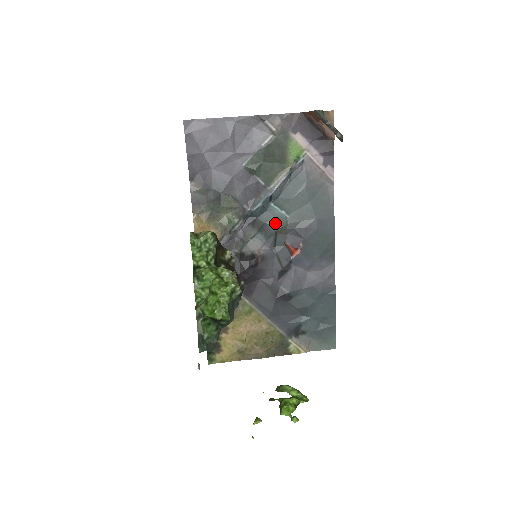
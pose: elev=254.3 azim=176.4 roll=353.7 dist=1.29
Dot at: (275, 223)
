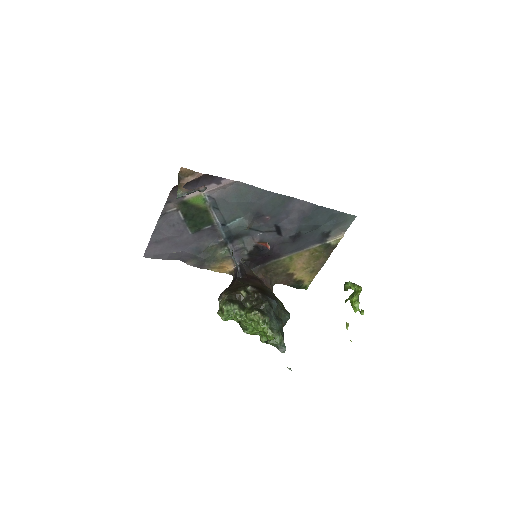
Dot at: (242, 228)
